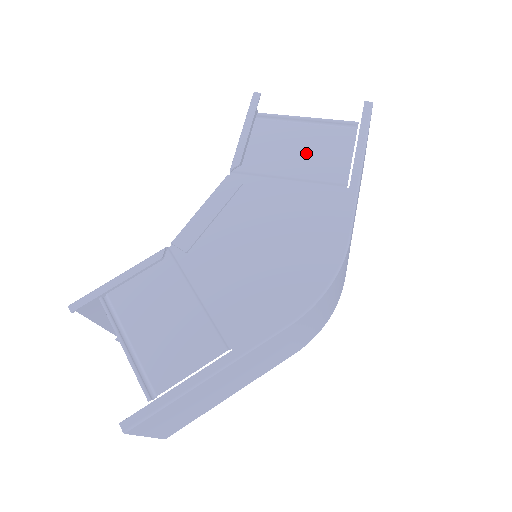
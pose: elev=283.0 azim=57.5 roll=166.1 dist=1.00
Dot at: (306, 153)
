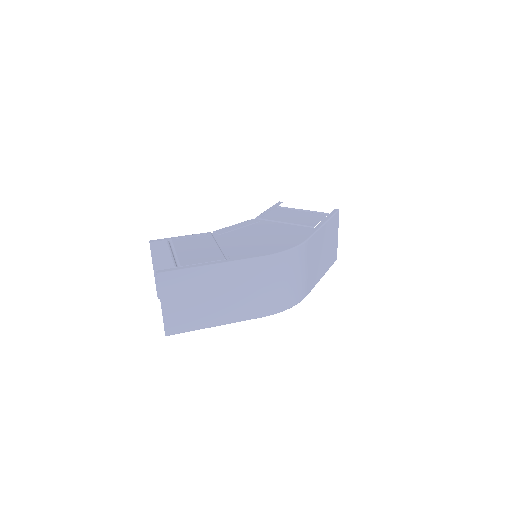
Dot at: (297, 217)
